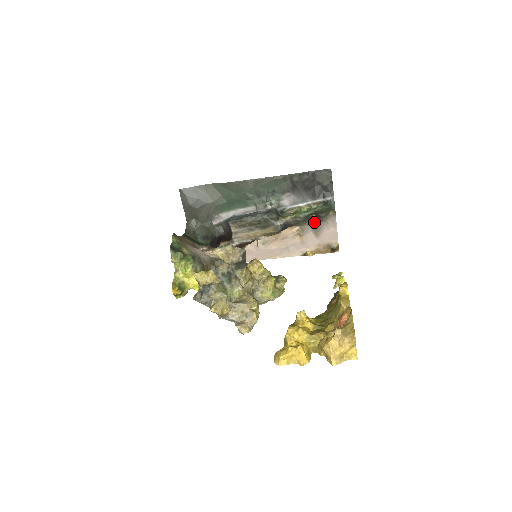
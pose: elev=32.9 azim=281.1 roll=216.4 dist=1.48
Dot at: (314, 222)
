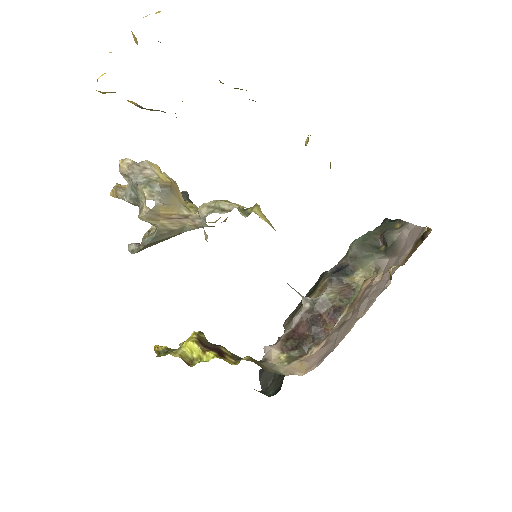
Dot at: (387, 251)
